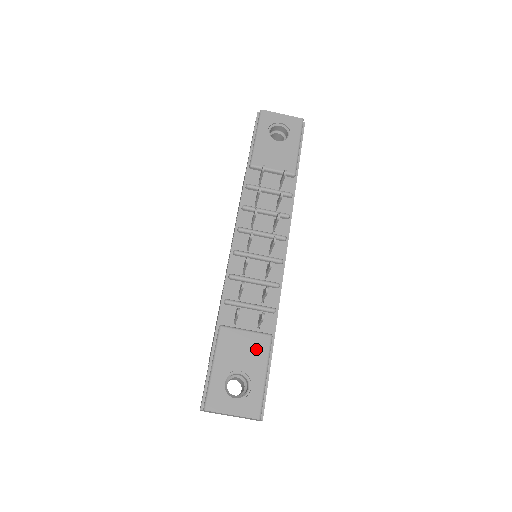
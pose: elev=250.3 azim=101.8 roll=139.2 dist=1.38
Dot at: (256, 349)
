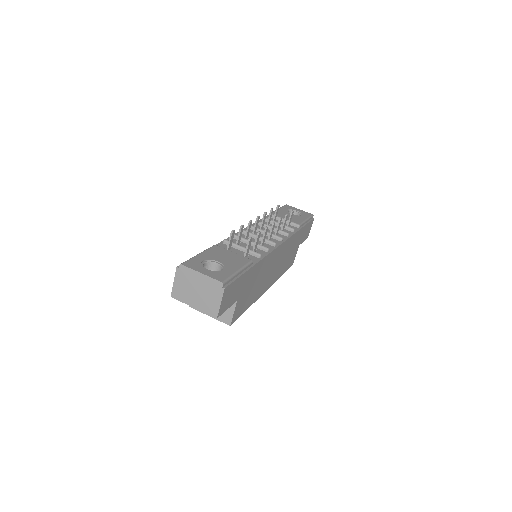
Dot at: (237, 260)
